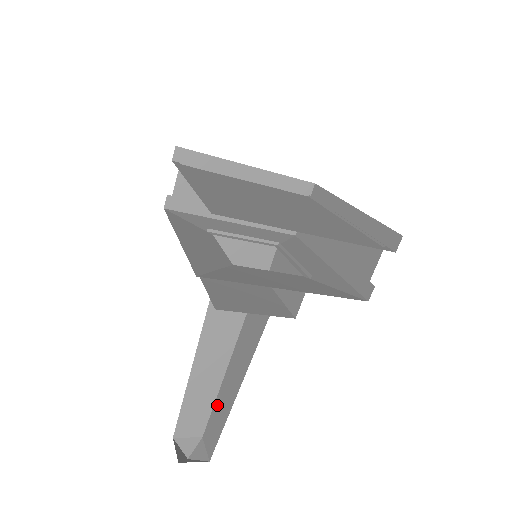
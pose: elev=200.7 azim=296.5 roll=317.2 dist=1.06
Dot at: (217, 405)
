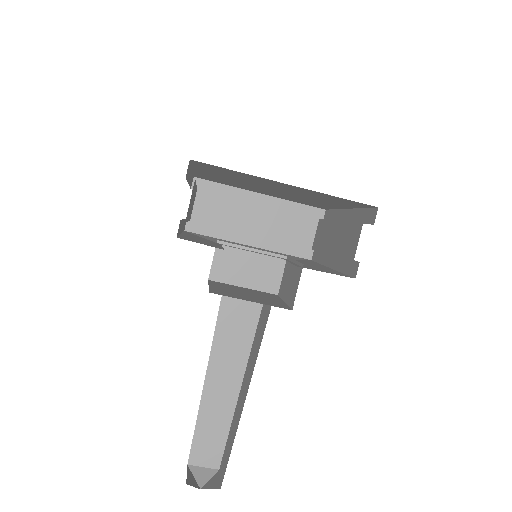
Dot at: (231, 427)
